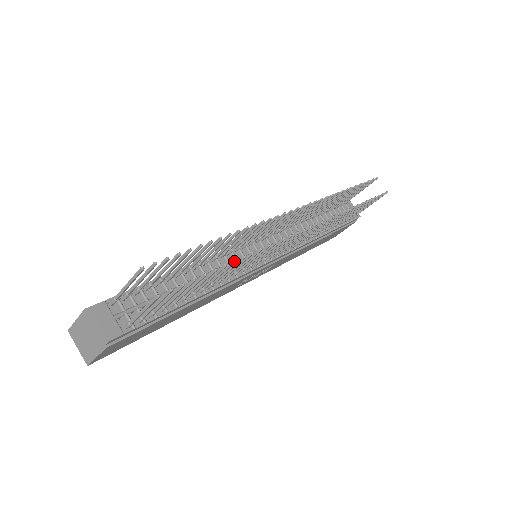
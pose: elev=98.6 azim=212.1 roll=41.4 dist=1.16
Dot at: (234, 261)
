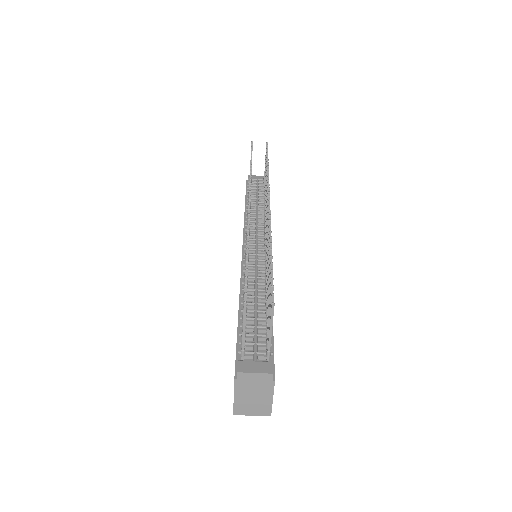
Dot at: (271, 250)
